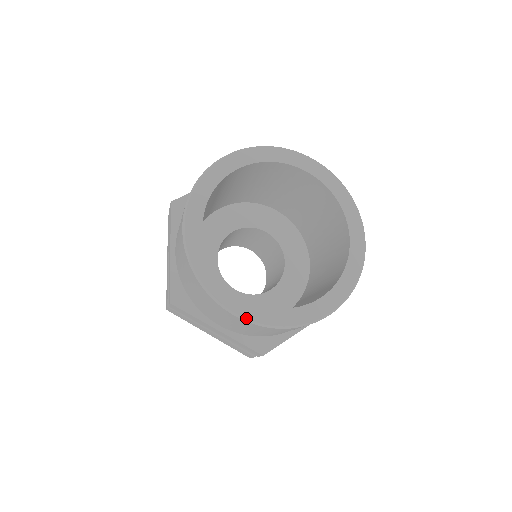
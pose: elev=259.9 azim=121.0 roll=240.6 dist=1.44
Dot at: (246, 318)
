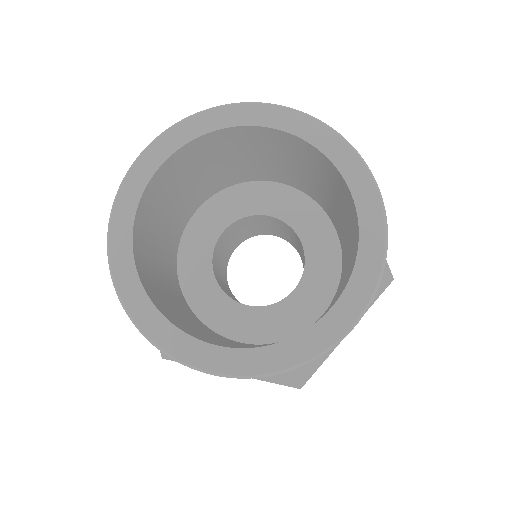
Dot at: (229, 374)
